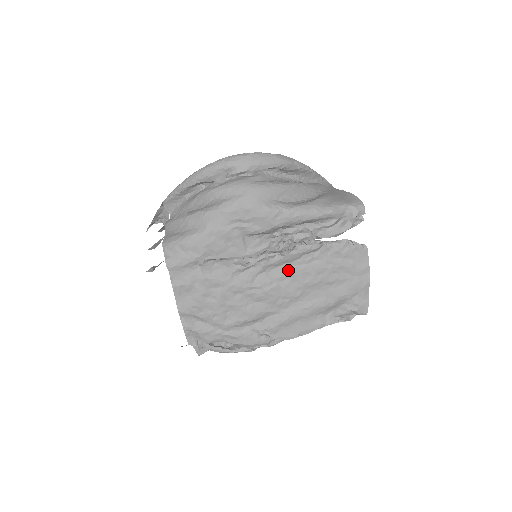
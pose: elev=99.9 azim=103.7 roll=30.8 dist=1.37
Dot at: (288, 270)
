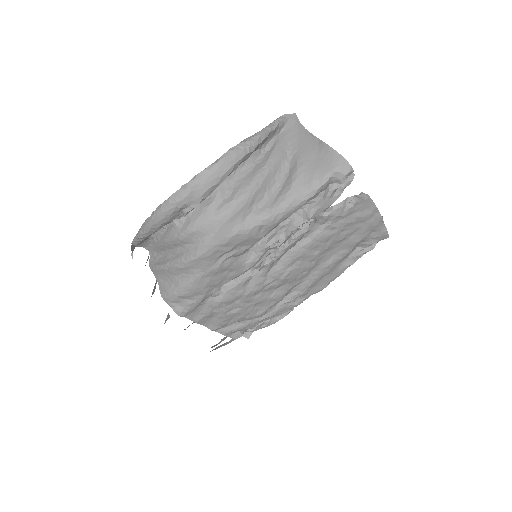
Dot at: (295, 255)
